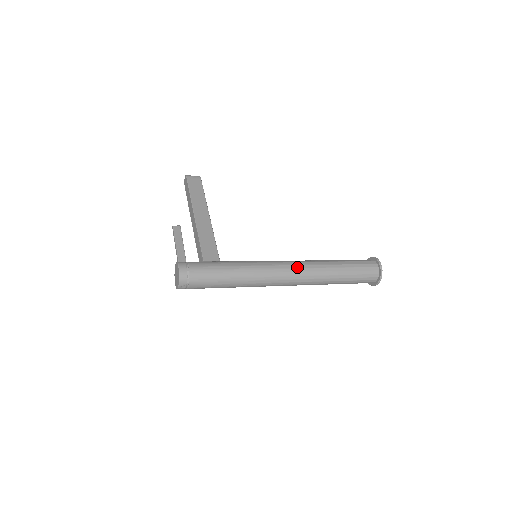
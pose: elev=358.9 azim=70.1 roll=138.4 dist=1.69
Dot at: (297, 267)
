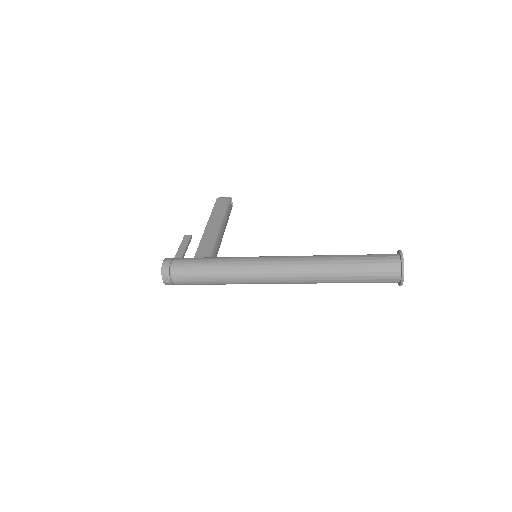
Dot at: (289, 260)
